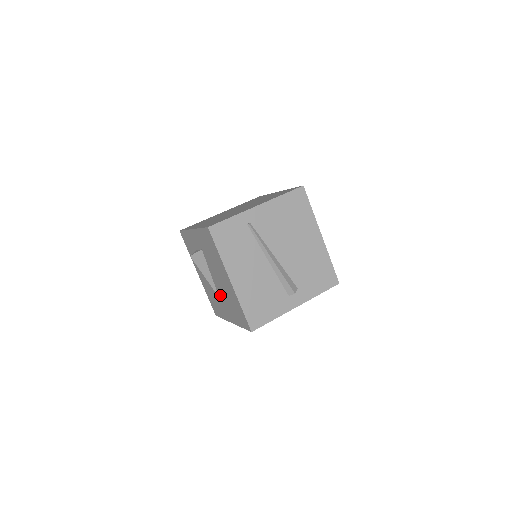
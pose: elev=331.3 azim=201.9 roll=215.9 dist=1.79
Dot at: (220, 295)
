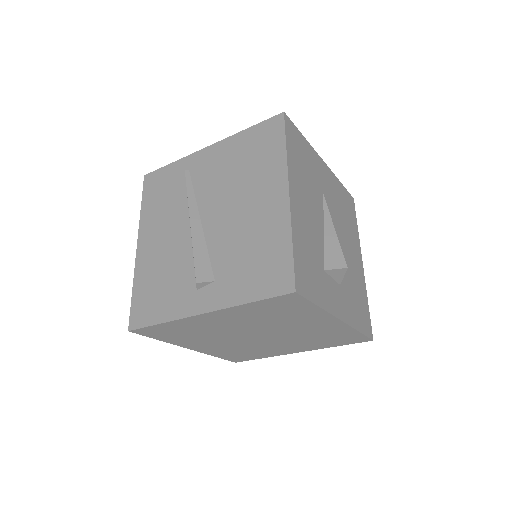
Dot at: occluded
